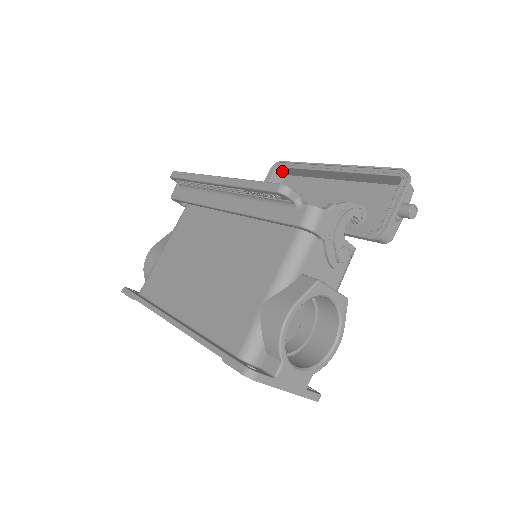
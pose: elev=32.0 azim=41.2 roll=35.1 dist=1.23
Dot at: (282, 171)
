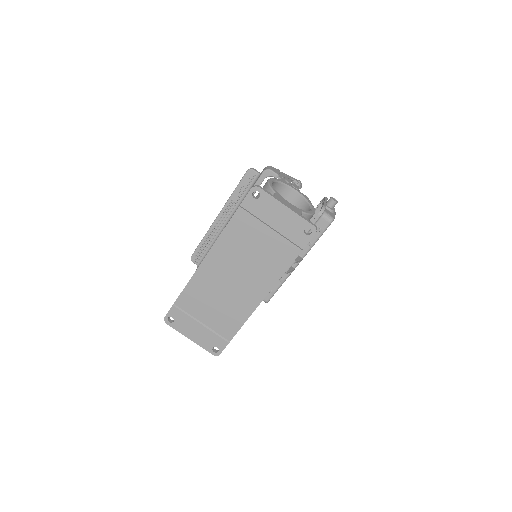
Dot at: occluded
